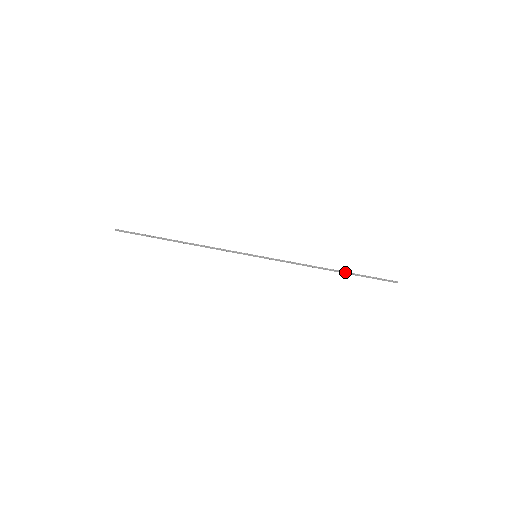
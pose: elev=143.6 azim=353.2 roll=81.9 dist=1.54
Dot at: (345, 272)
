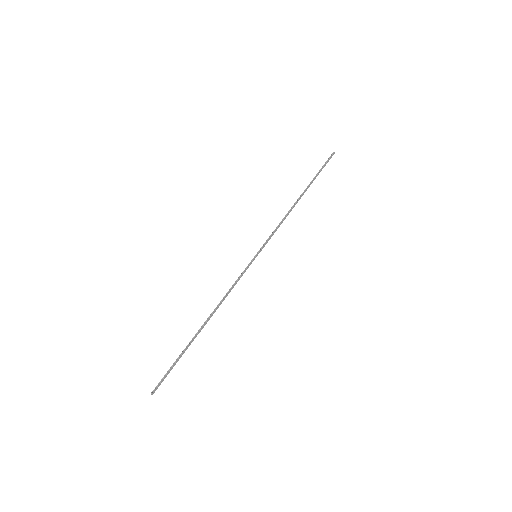
Dot at: (307, 187)
